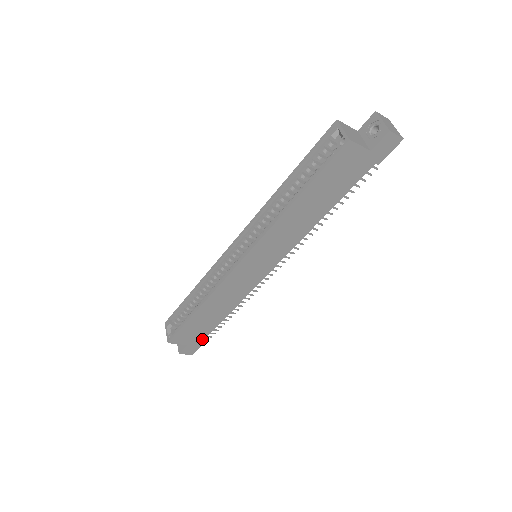
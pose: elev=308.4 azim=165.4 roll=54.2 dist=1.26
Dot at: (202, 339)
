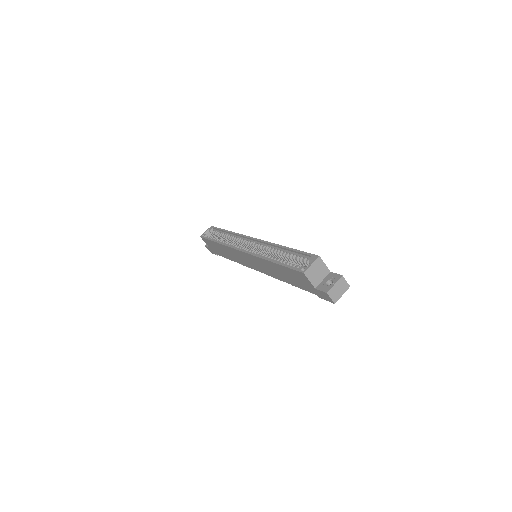
Dot at: (217, 253)
